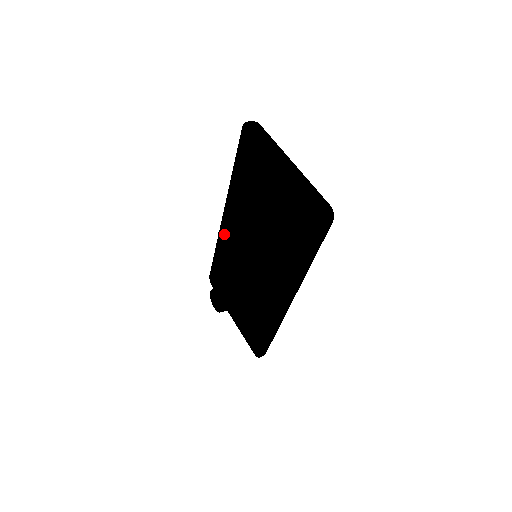
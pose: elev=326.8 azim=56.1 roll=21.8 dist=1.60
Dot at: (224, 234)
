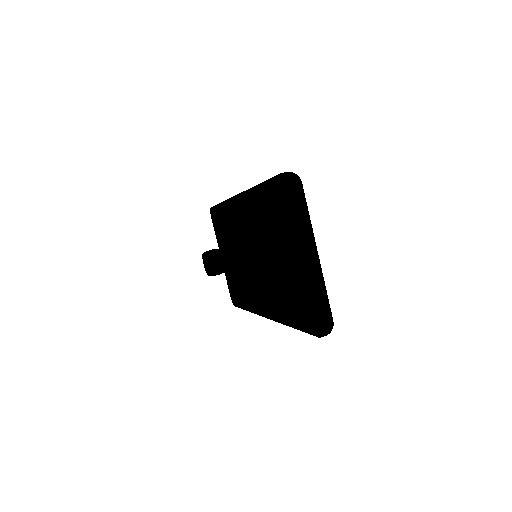
Dot at: (234, 203)
